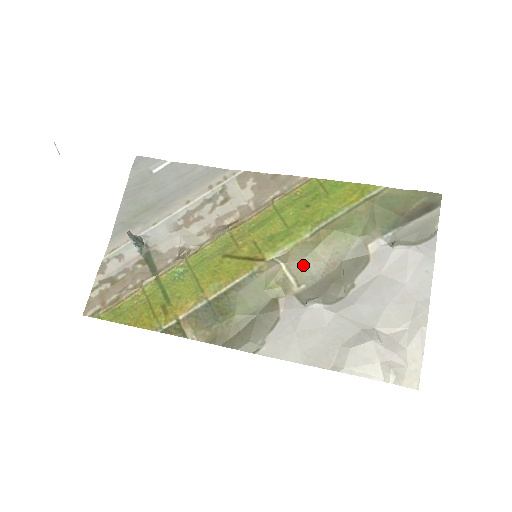
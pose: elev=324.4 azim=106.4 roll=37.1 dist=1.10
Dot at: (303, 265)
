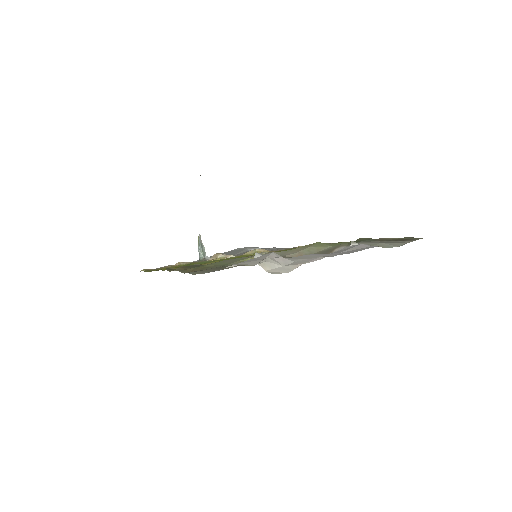
Dot at: (278, 252)
